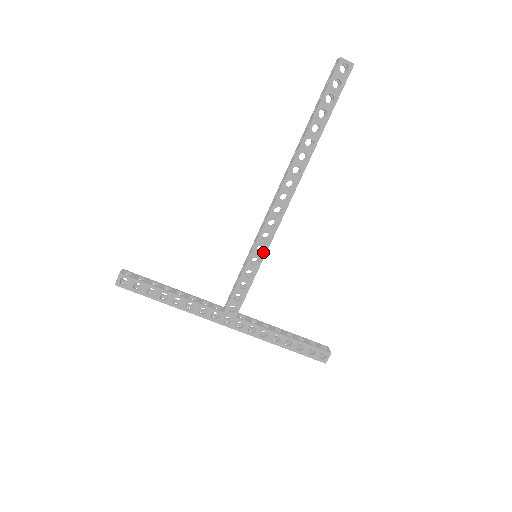
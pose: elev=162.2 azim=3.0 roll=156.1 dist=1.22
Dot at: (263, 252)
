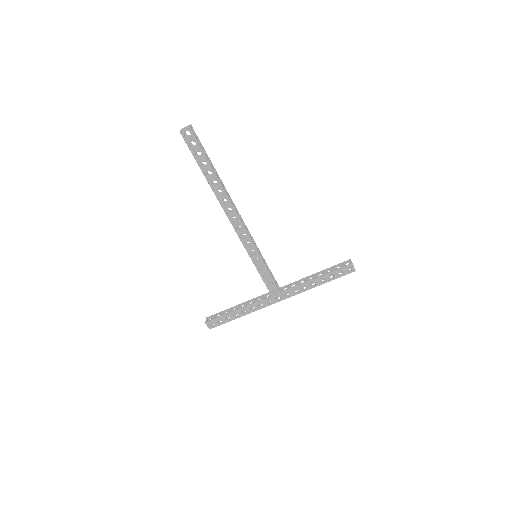
Dot at: (256, 253)
